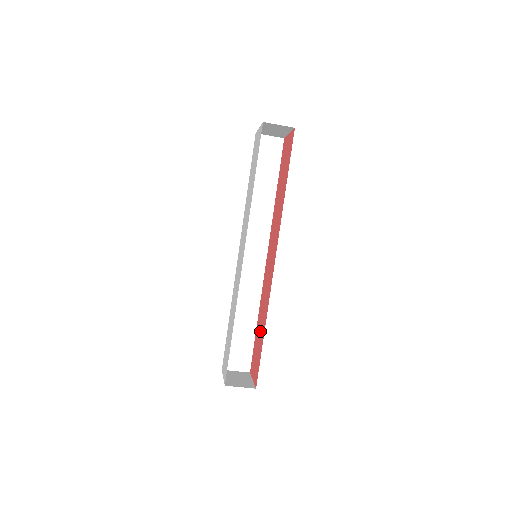
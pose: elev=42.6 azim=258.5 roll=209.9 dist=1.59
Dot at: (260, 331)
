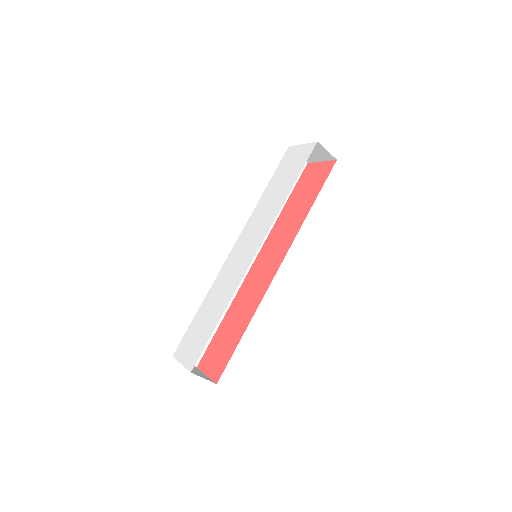
Dot at: (233, 328)
